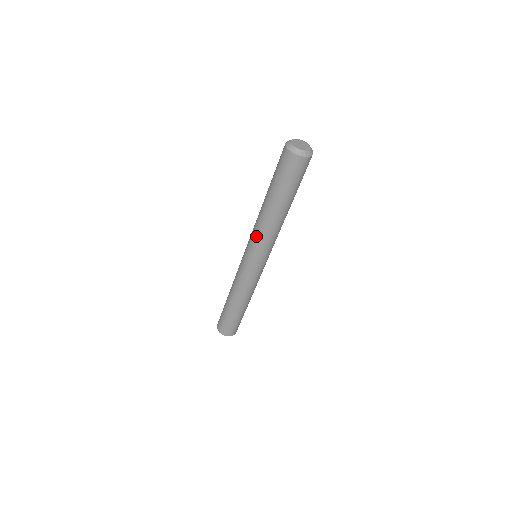
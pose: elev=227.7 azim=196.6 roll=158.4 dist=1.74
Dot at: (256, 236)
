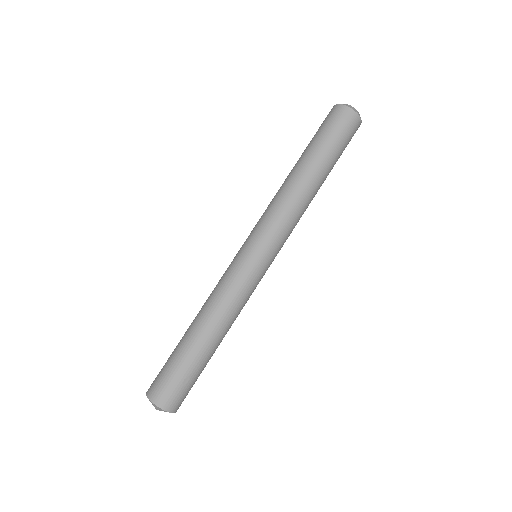
Dot at: (275, 212)
